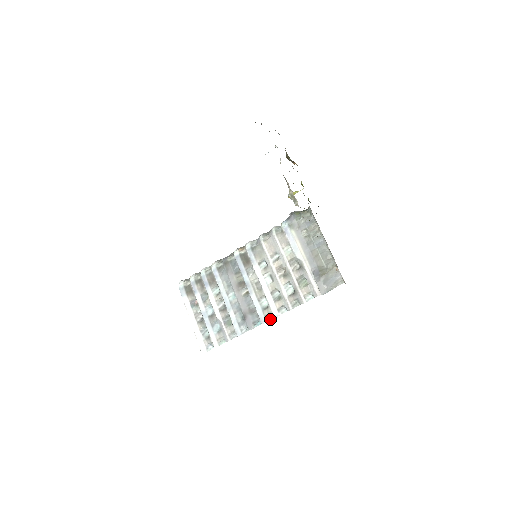
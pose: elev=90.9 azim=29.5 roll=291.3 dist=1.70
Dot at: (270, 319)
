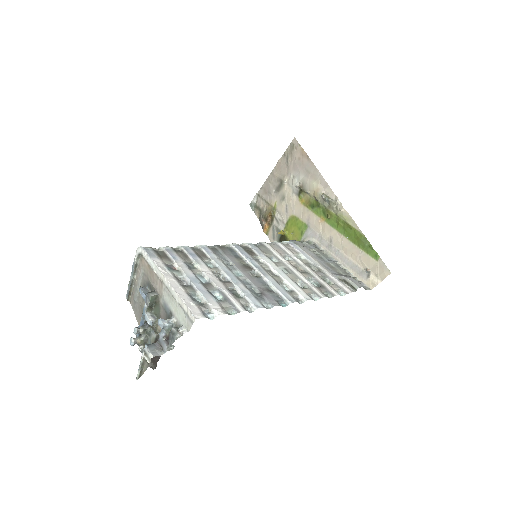
Dot at: (298, 302)
